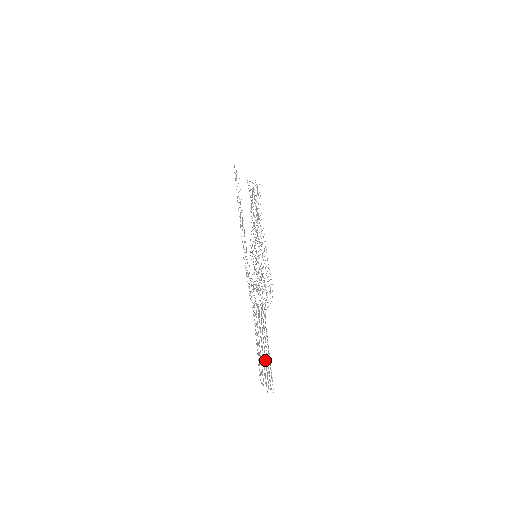
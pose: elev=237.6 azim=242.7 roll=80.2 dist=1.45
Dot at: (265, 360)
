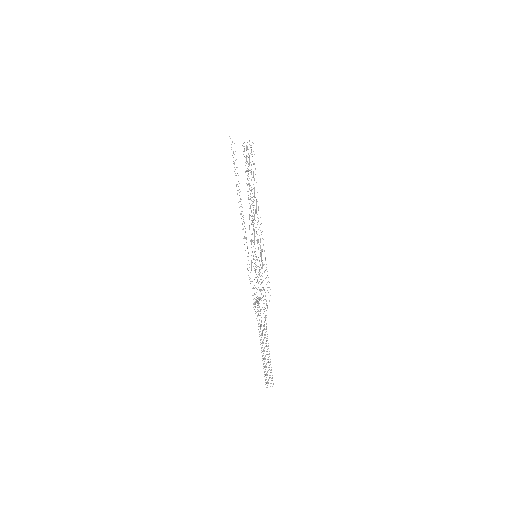
Dot at: (267, 362)
